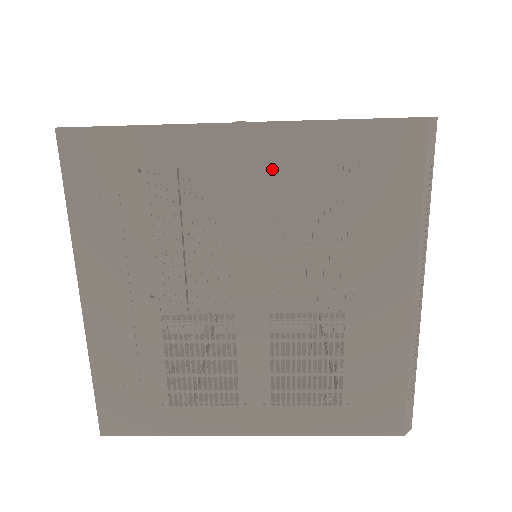
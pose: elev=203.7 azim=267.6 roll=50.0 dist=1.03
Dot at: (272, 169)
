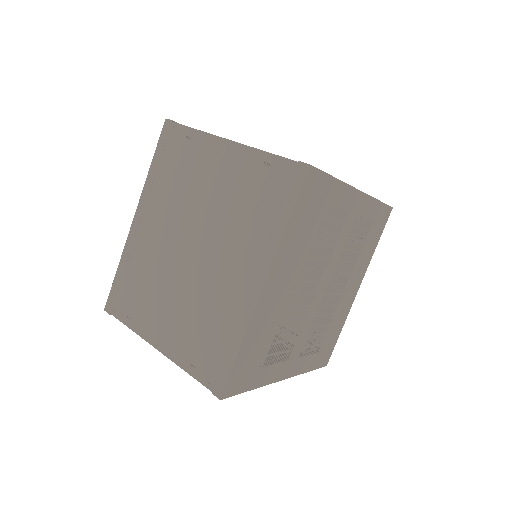
Dot at: (356, 218)
